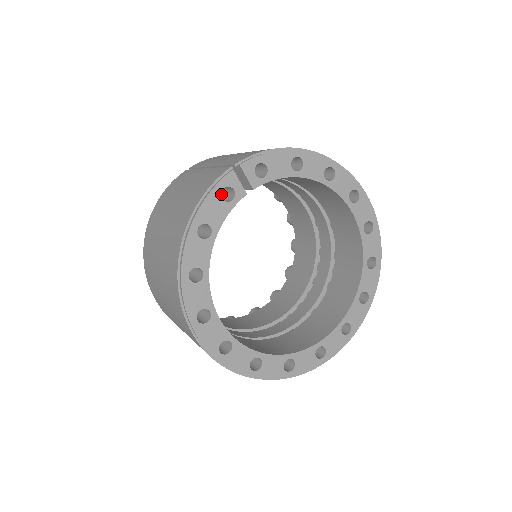
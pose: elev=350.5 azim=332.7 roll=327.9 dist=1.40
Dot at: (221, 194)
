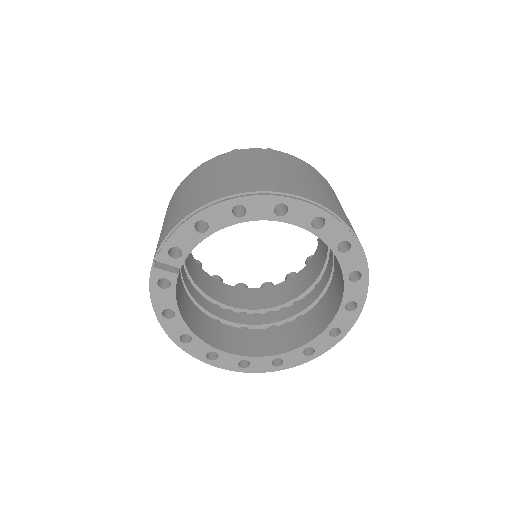
Dot at: occluded
